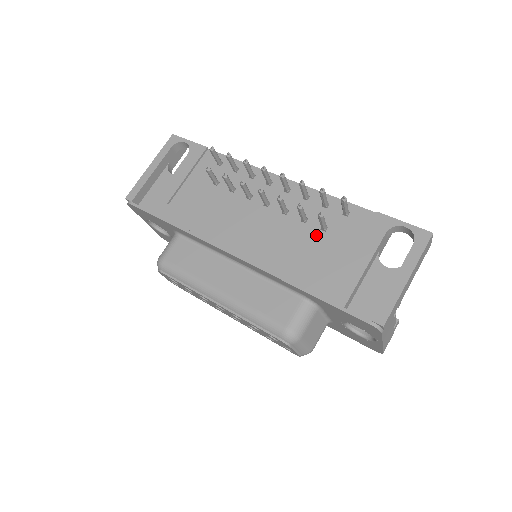
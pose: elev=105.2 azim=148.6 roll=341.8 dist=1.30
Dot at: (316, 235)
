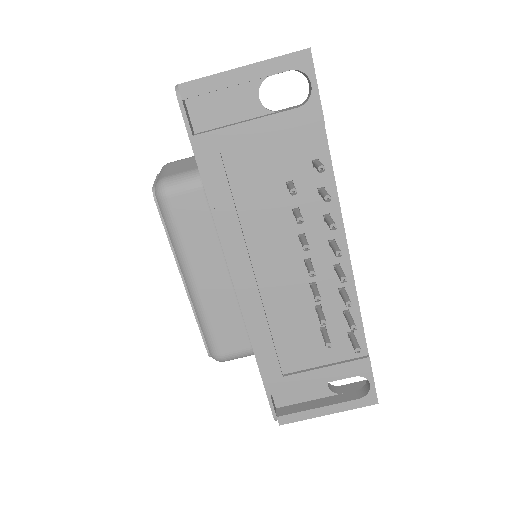
Dot at: (312, 329)
